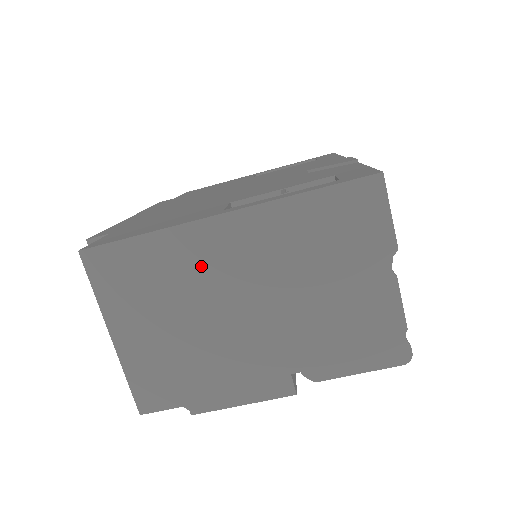
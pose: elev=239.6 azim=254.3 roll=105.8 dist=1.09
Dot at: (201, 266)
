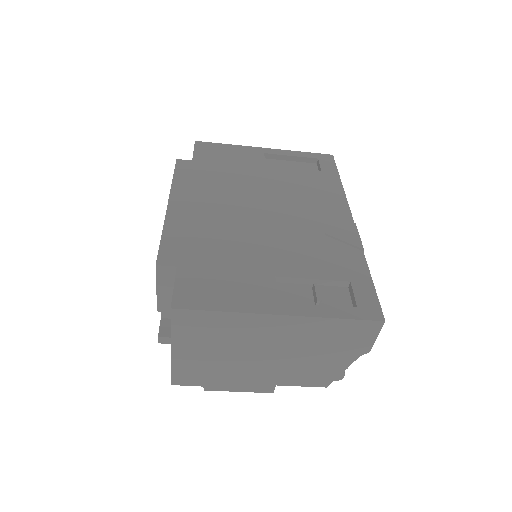
Dot at: (251, 334)
